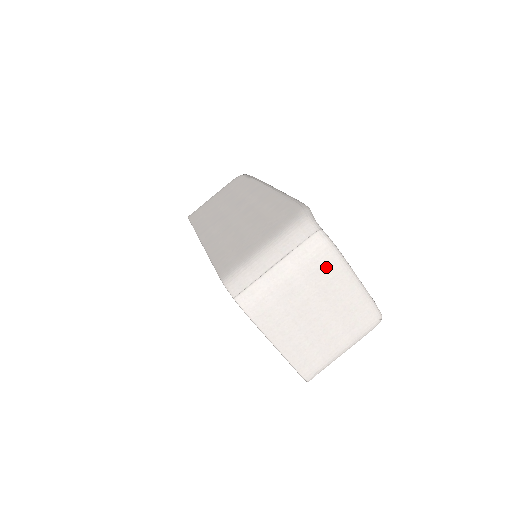
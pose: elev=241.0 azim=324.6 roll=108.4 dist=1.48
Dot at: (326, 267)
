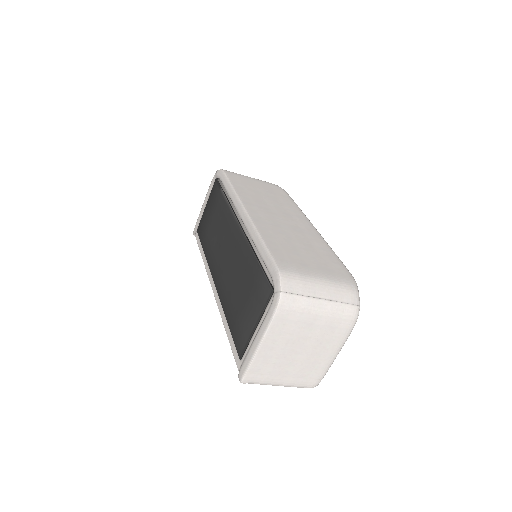
Dot at: (339, 331)
